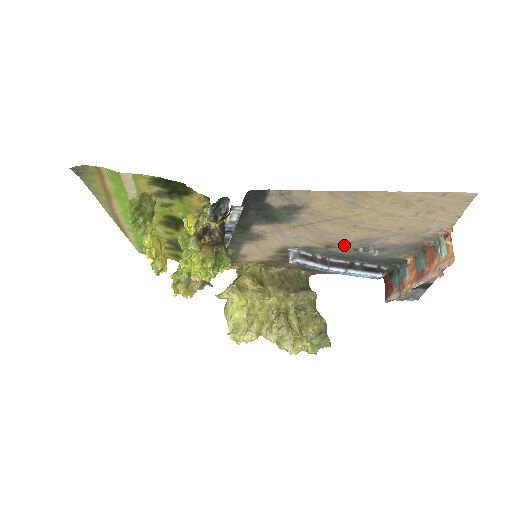
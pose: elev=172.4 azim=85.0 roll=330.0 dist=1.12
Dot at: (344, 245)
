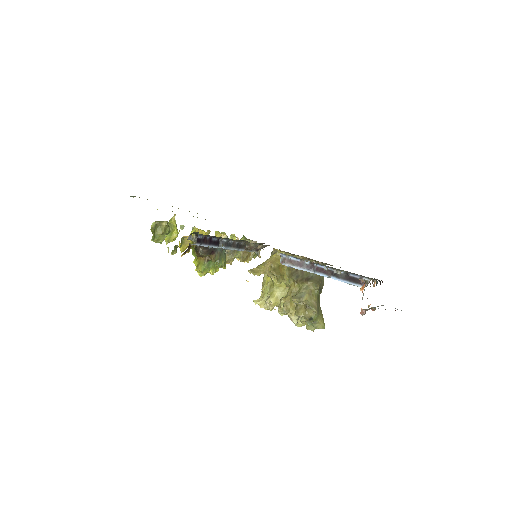
Dot at: occluded
